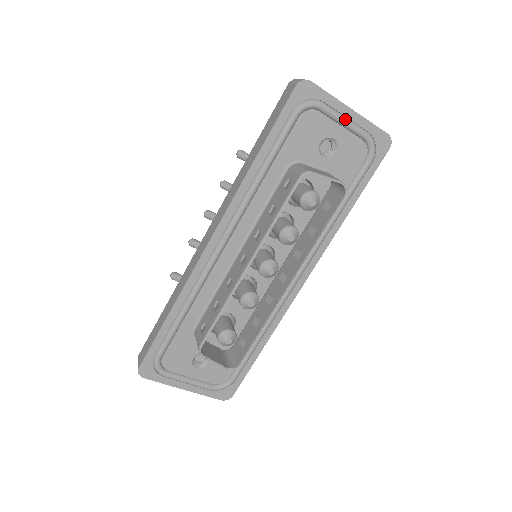
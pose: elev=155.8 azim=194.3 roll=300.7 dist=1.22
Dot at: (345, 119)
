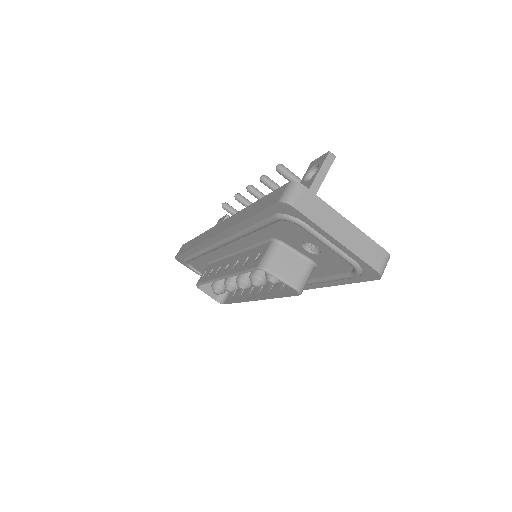
Dot at: (328, 244)
